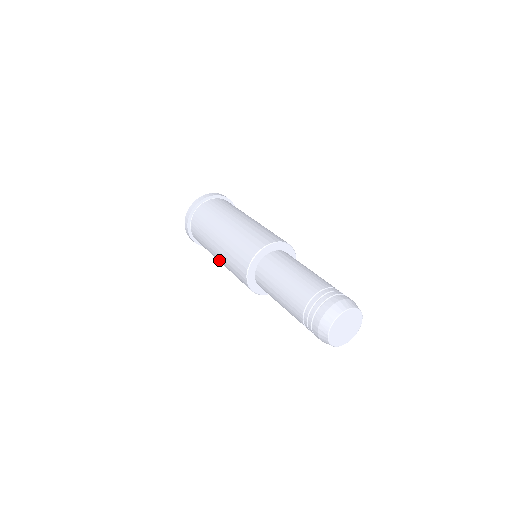
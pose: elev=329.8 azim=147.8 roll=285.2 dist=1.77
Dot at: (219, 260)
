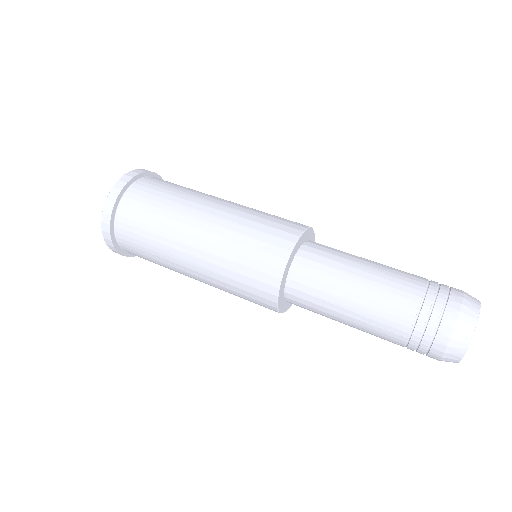
Dot at: (192, 260)
